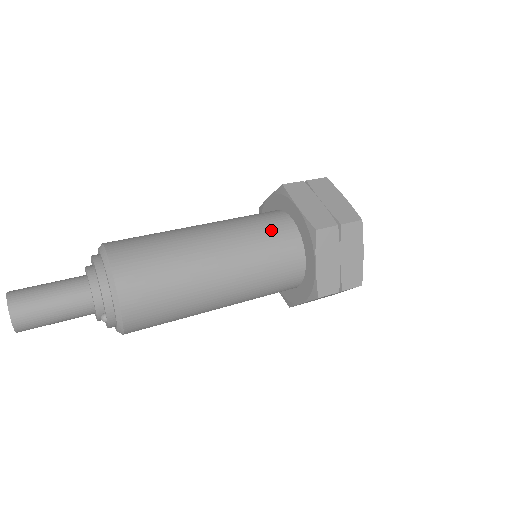
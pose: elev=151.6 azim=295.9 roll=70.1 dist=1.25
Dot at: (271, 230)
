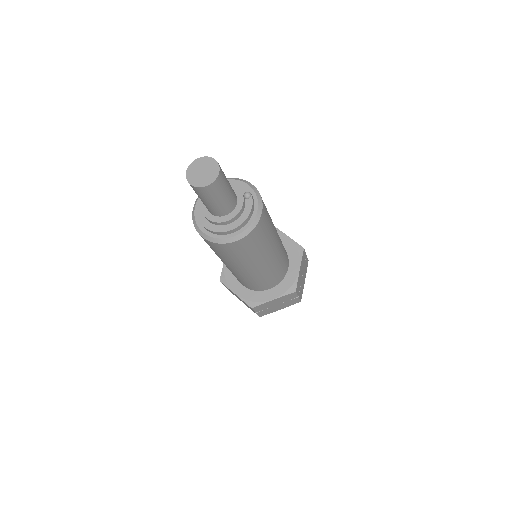
Dot at: occluded
